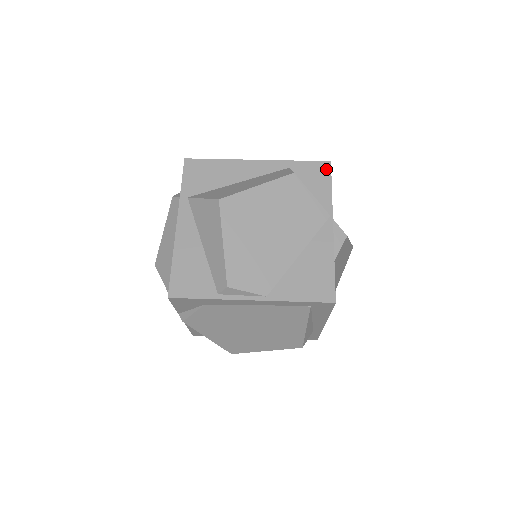
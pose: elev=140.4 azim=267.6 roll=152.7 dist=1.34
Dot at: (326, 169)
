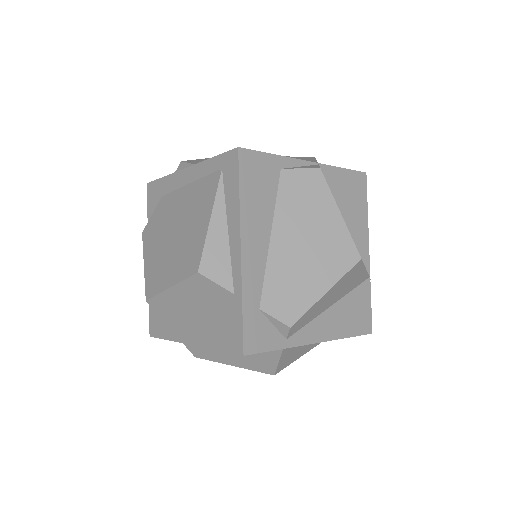
Dot at: occluded
